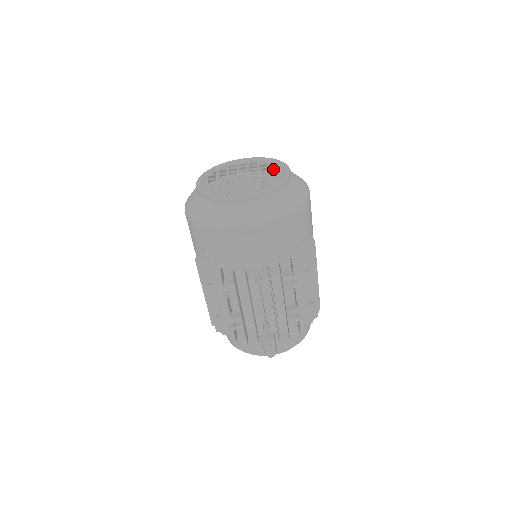
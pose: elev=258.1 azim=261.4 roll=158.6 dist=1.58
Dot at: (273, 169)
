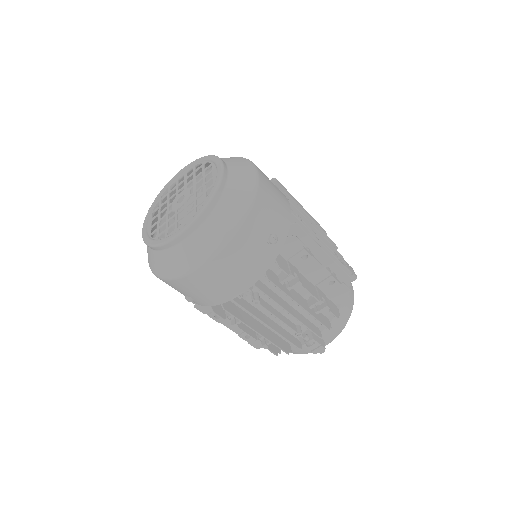
Dot at: occluded
